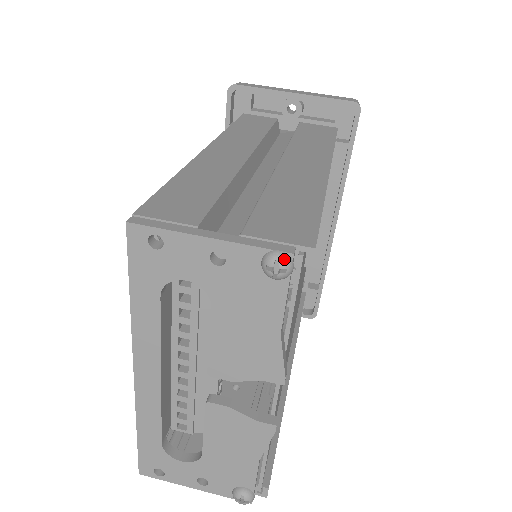
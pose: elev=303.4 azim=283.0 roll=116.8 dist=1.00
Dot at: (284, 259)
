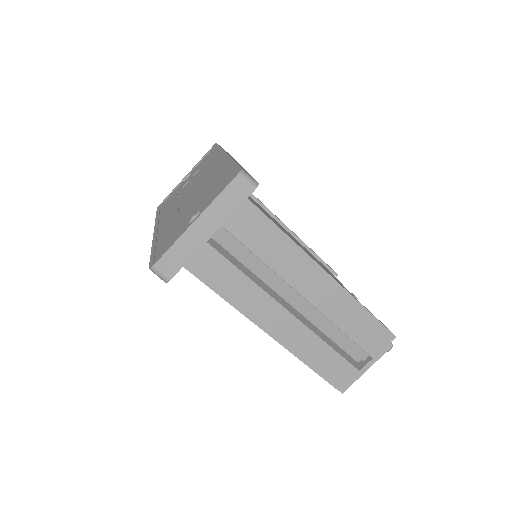
Dot at: occluded
